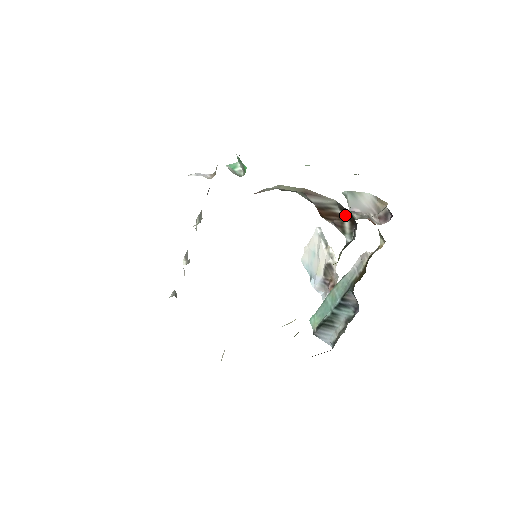
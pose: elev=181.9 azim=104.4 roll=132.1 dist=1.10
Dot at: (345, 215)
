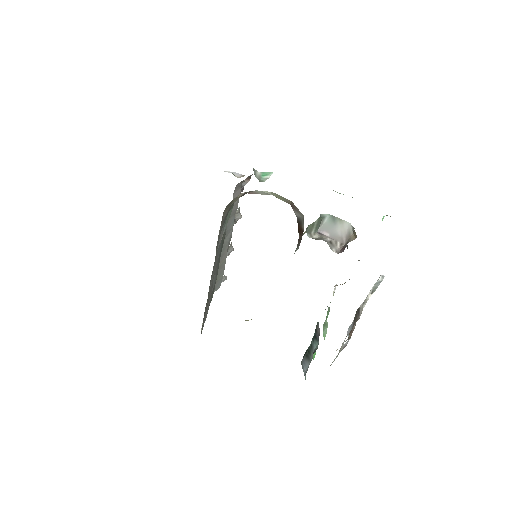
Dot at: (303, 231)
